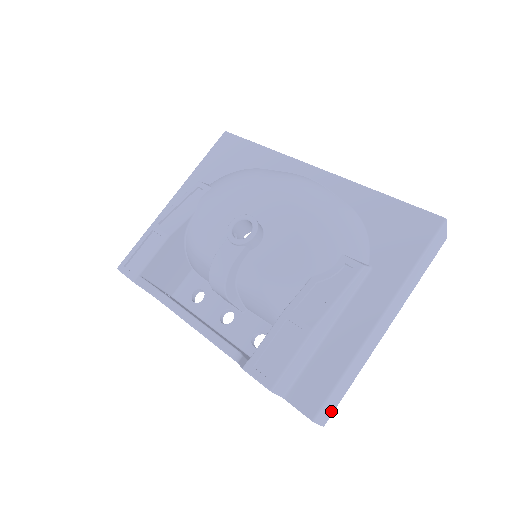
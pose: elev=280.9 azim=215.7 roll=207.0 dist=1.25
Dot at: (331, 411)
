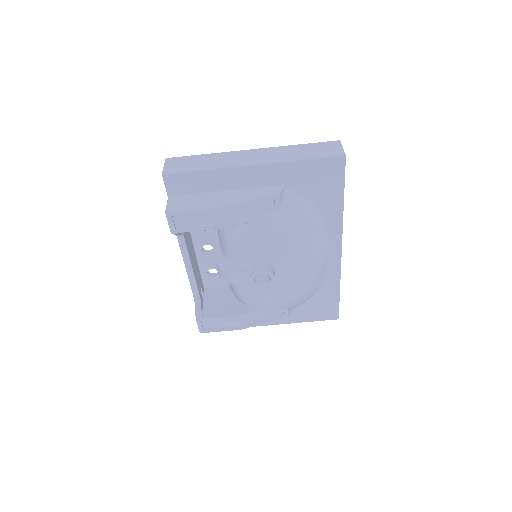
Dot at: occluded
